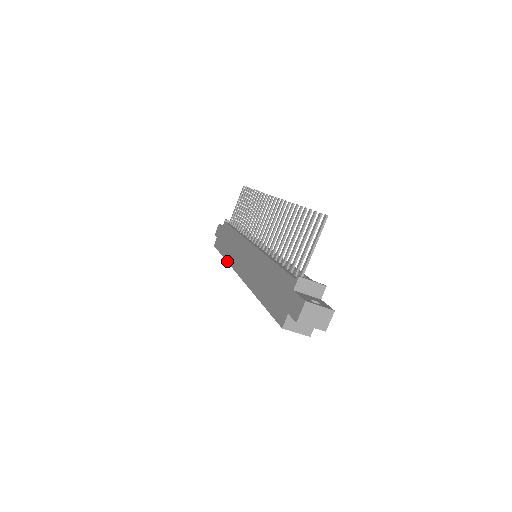
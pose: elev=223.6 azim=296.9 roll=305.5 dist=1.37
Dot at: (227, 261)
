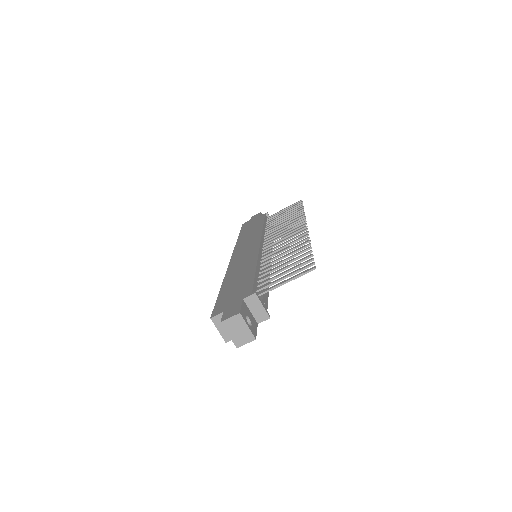
Dot at: (237, 242)
